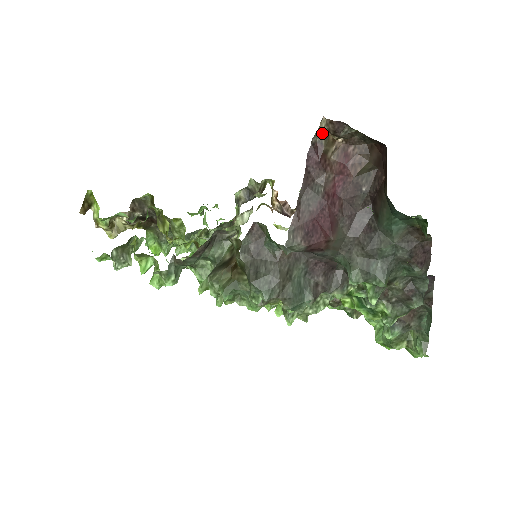
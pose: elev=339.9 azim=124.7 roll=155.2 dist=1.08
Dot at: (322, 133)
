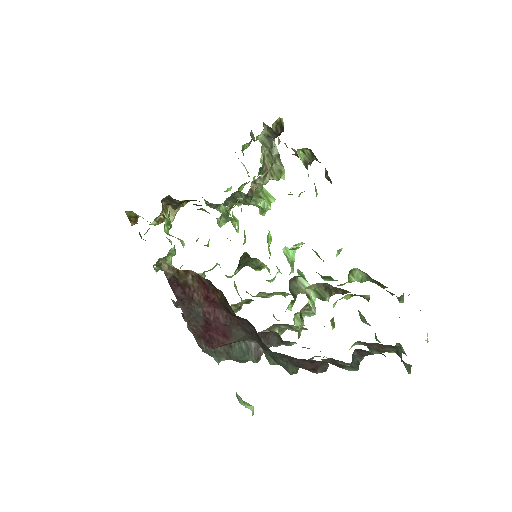
Dot at: (170, 271)
